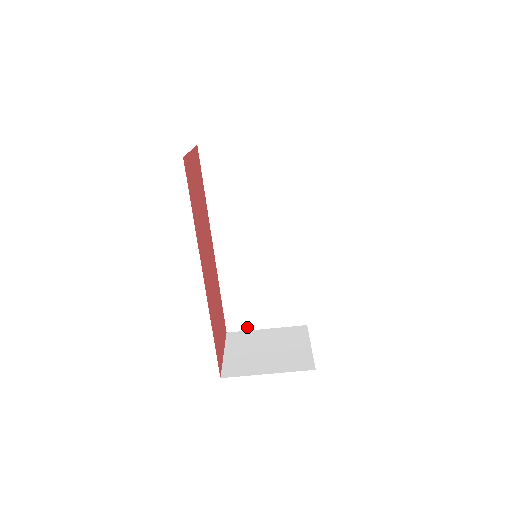
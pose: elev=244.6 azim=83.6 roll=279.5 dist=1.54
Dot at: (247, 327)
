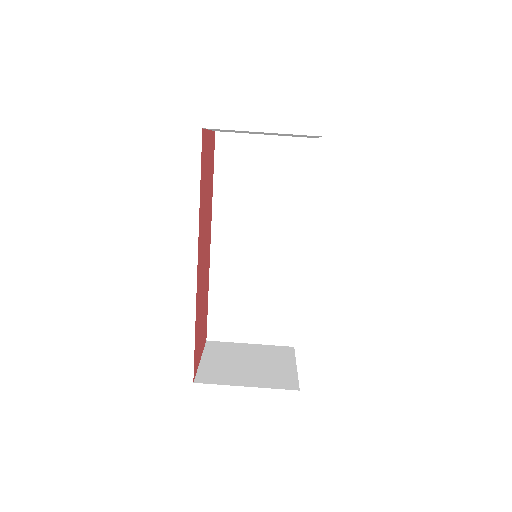
Dot at: (230, 338)
